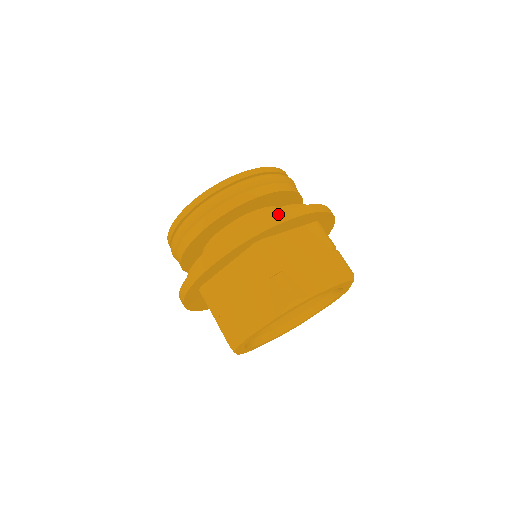
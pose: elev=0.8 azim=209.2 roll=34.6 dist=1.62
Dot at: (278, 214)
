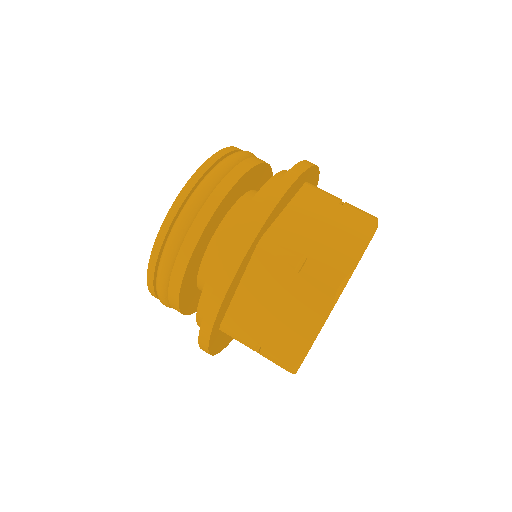
Dot at: occluded
